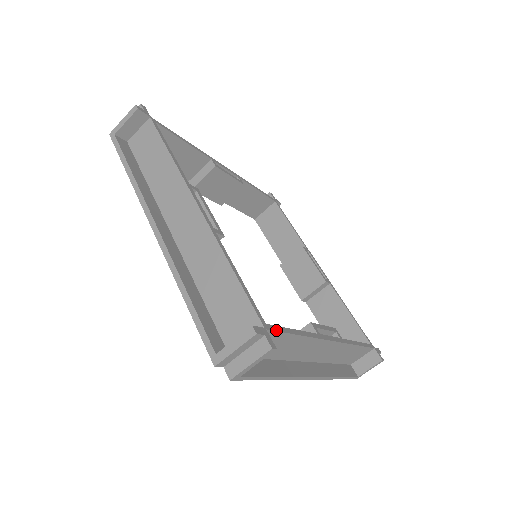
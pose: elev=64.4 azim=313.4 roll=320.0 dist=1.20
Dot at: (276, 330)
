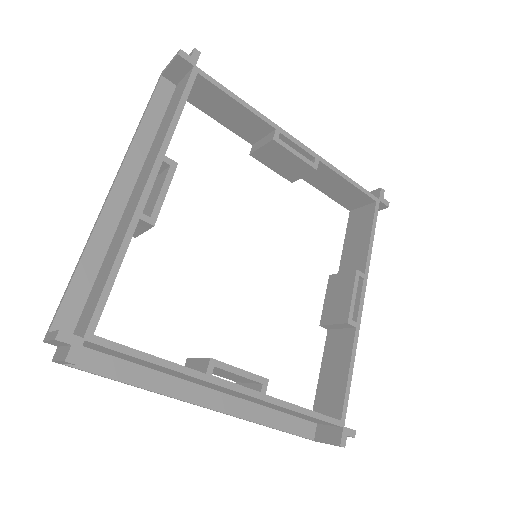
Dot at: (107, 346)
